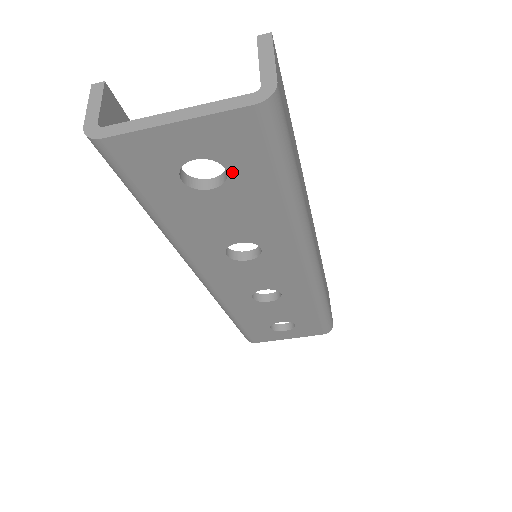
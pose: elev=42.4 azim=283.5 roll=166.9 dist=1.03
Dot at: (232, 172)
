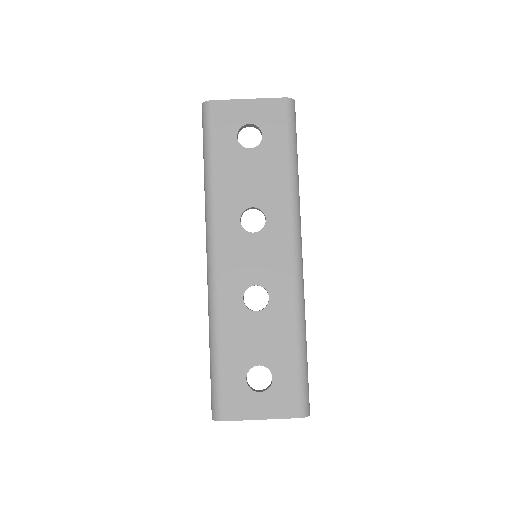
Dot at: (265, 138)
